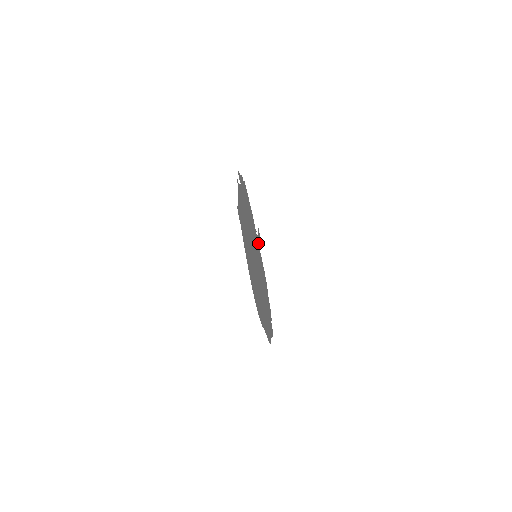
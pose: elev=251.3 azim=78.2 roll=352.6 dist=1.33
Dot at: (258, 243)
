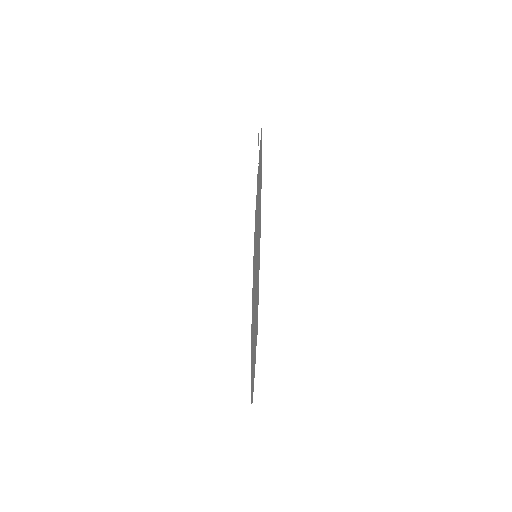
Dot at: (257, 181)
